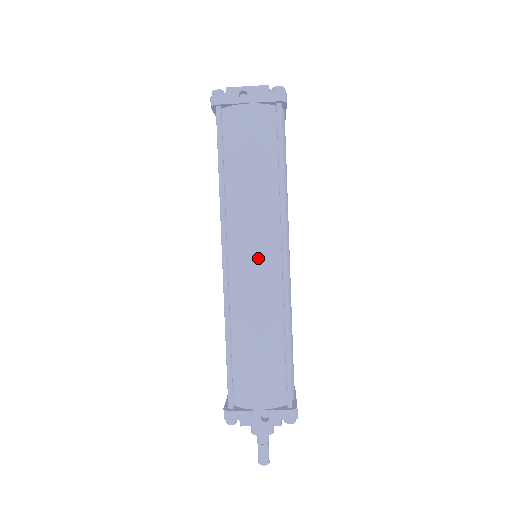
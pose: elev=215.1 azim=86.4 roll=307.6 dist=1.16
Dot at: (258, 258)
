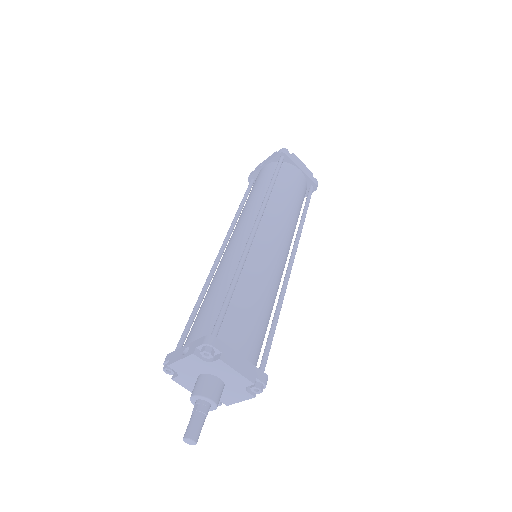
Dot at: (236, 236)
